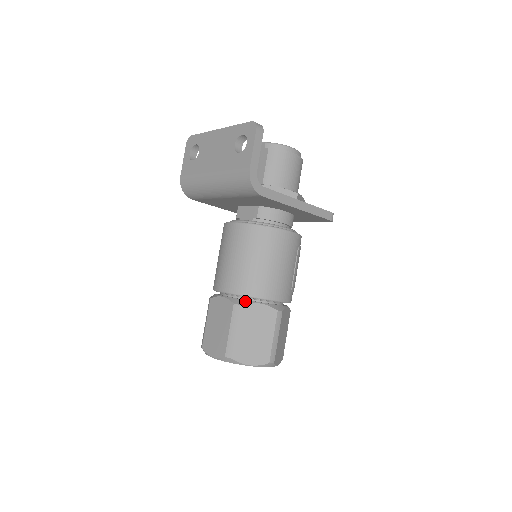
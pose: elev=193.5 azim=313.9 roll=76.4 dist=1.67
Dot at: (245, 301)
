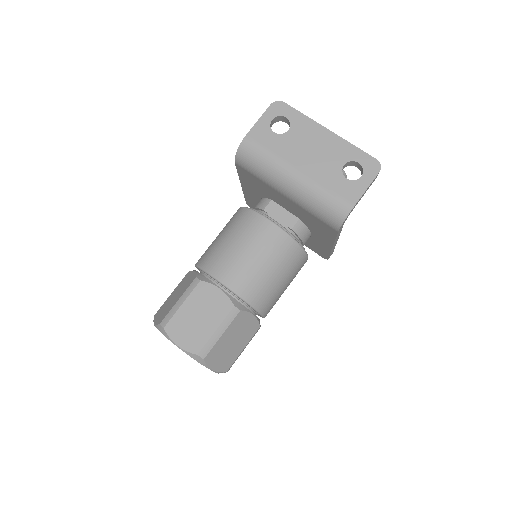
Dot at: (244, 307)
